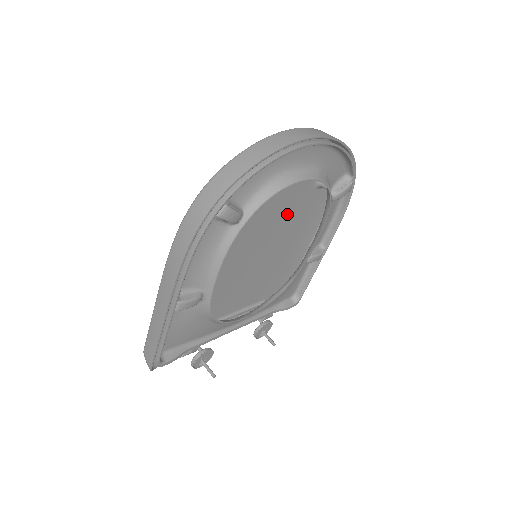
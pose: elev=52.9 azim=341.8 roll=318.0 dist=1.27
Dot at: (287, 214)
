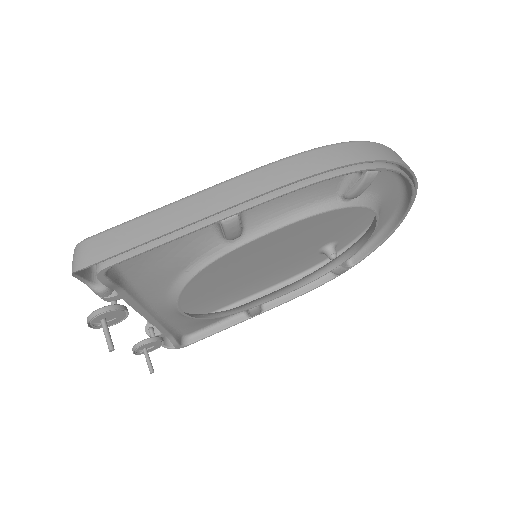
Dot at: (293, 247)
